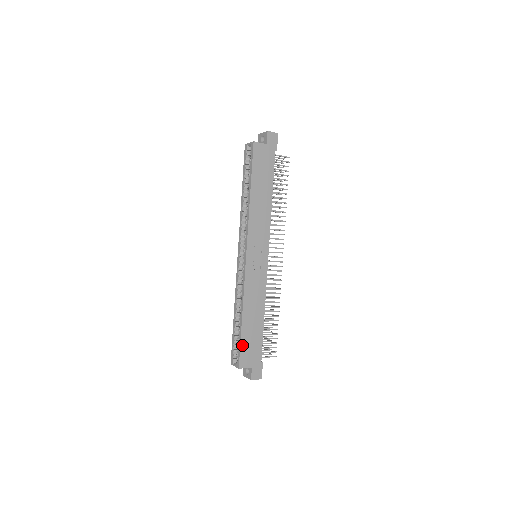
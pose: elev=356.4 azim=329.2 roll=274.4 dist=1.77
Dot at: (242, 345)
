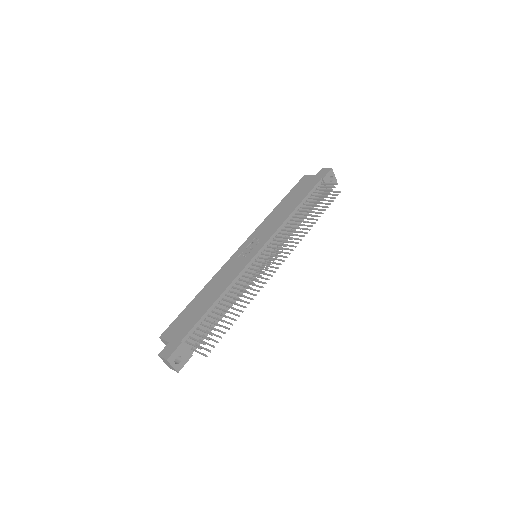
Dot at: (179, 317)
